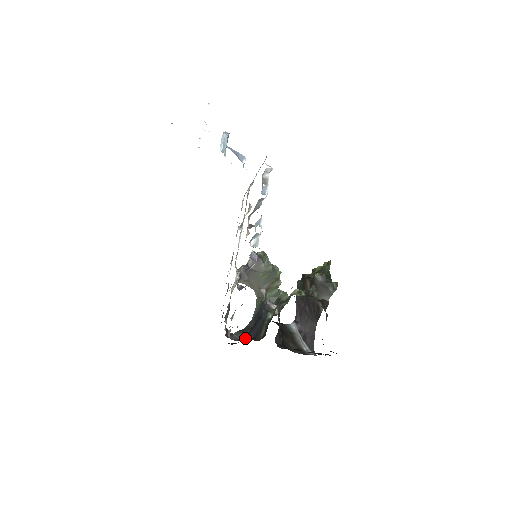
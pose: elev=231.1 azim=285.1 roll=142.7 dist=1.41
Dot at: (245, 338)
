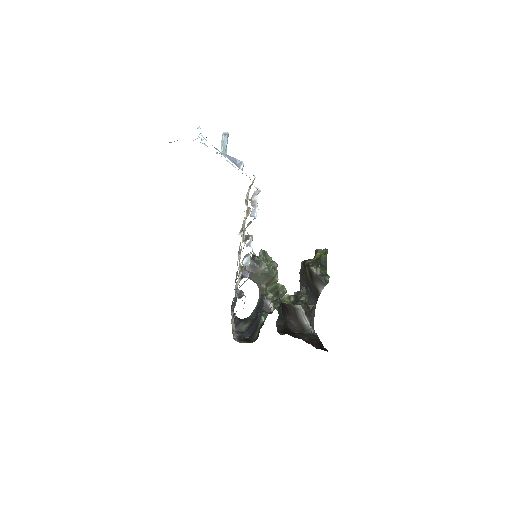
Dot at: (241, 341)
